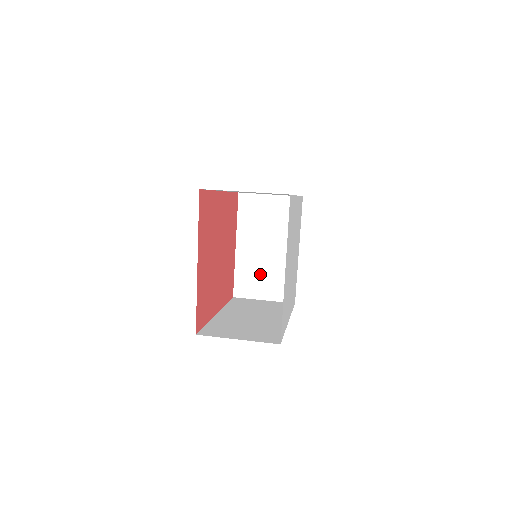
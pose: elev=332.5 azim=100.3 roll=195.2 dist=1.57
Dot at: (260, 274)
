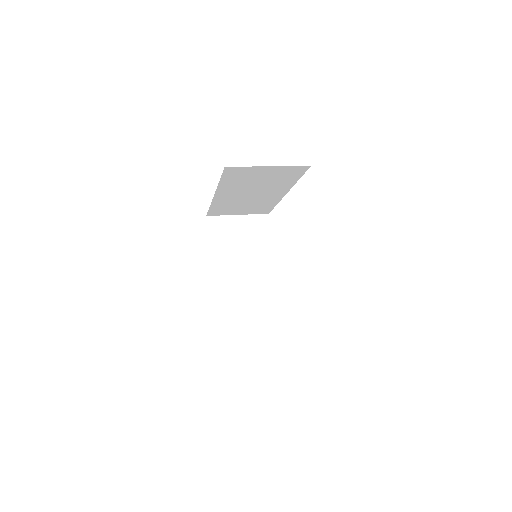
Dot at: (239, 295)
